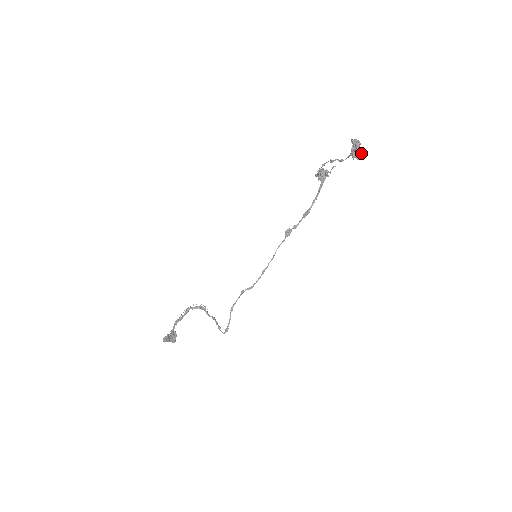
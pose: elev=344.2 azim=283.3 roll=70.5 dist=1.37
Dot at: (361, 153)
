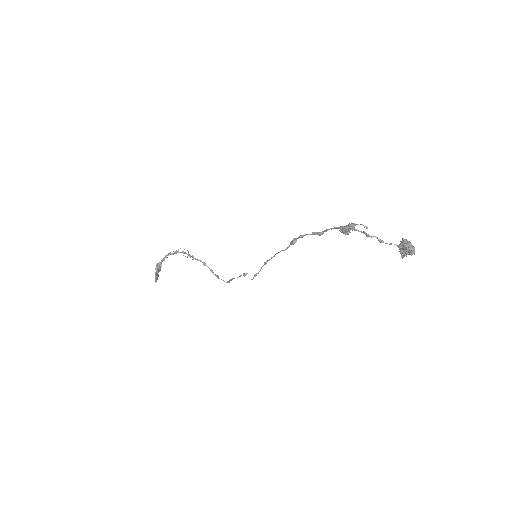
Dot at: occluded
